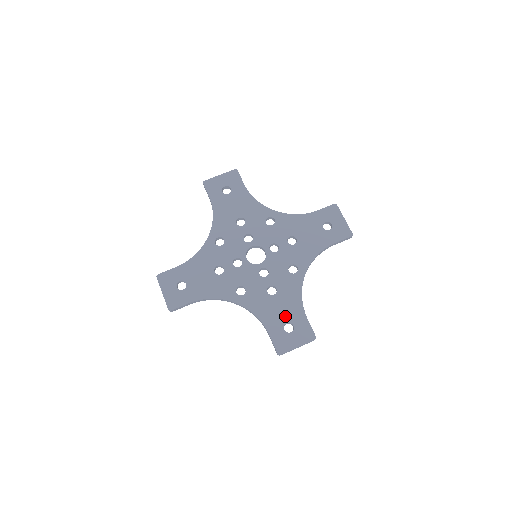
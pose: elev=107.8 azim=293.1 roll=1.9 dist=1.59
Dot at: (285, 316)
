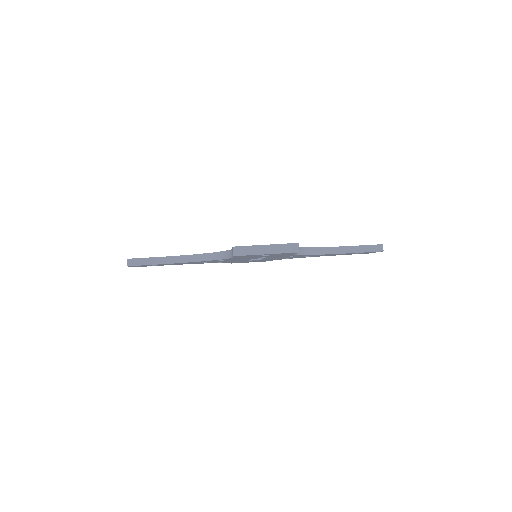
Dot at: occluded
